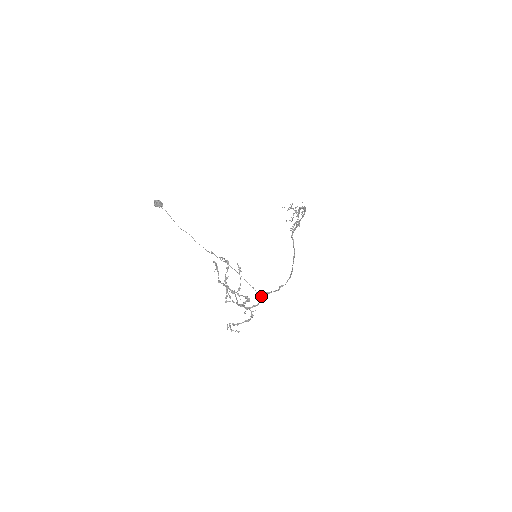
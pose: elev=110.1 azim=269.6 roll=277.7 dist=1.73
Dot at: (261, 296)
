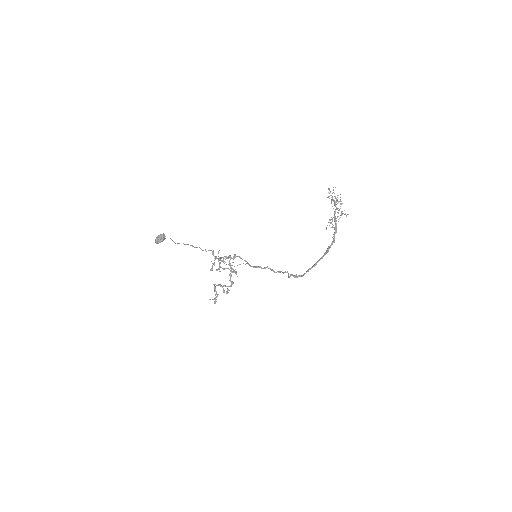
Dot at: (249, 265)
